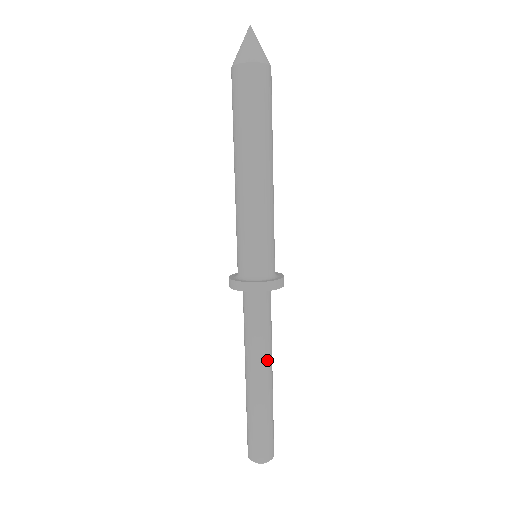
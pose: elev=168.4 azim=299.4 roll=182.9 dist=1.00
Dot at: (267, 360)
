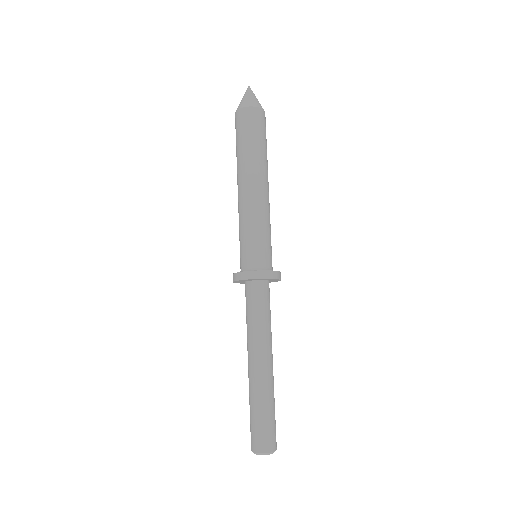
Dot at: (259, 347)
